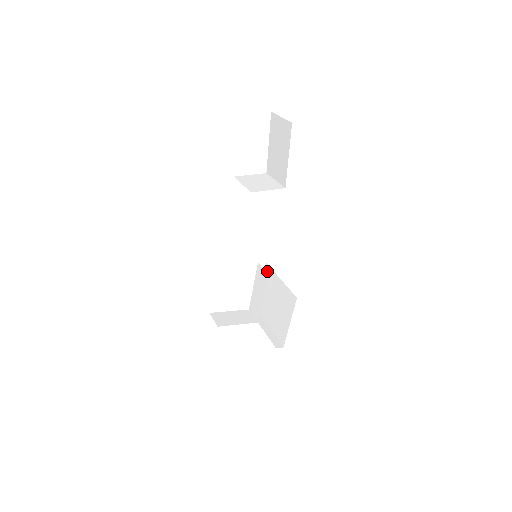
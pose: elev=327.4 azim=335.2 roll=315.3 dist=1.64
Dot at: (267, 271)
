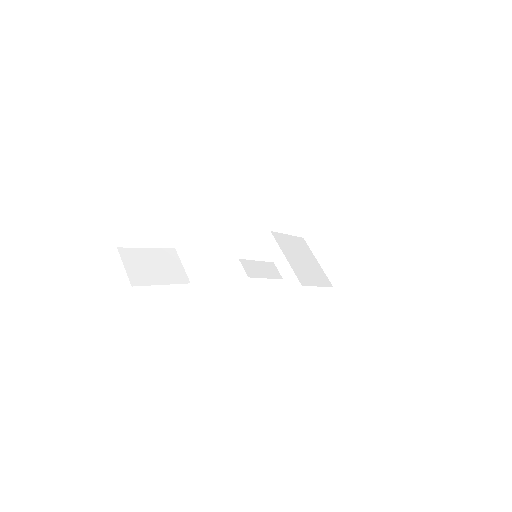
Dot at: occluded
